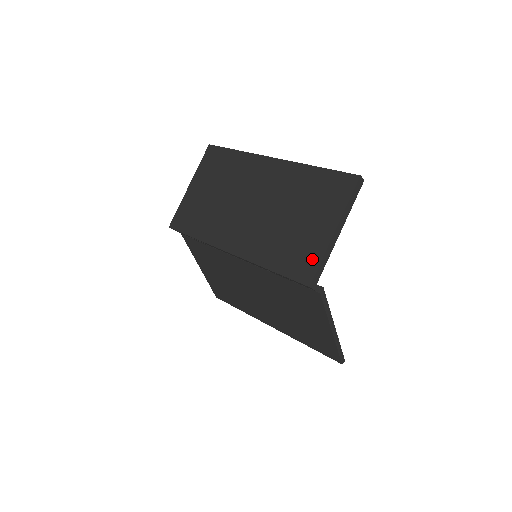
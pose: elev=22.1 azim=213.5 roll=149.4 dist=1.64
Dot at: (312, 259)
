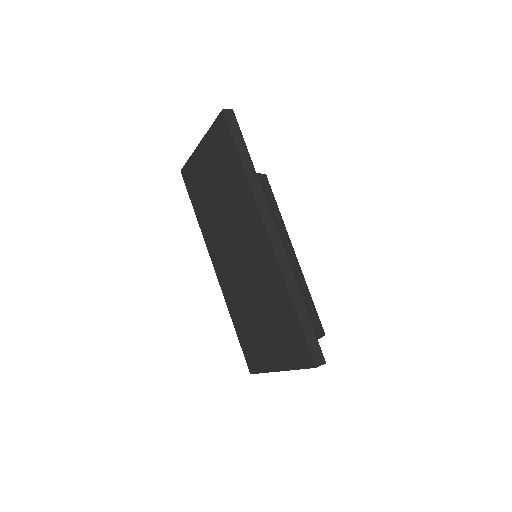
Dot at: (258, 363)
